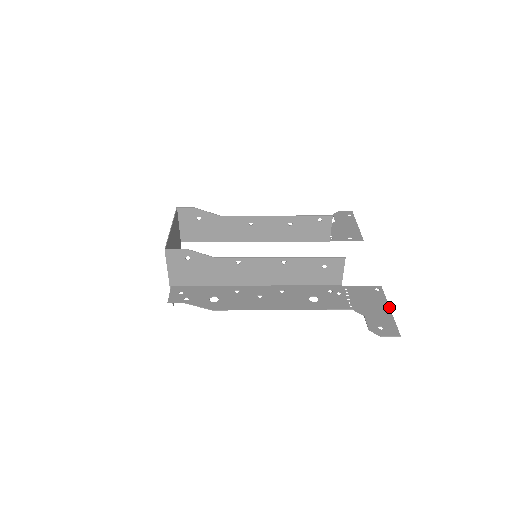
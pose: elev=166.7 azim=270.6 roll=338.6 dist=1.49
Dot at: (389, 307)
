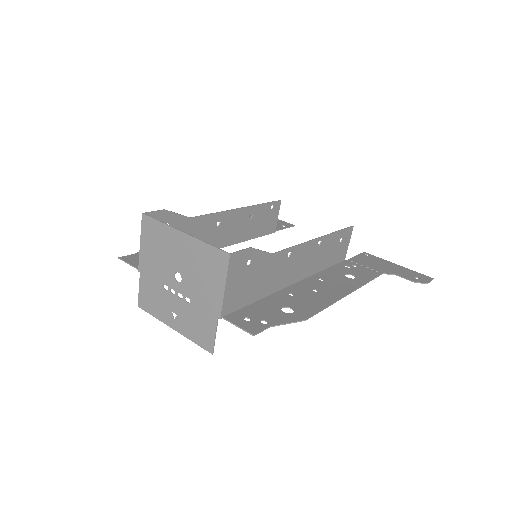
Dot at: occluded
